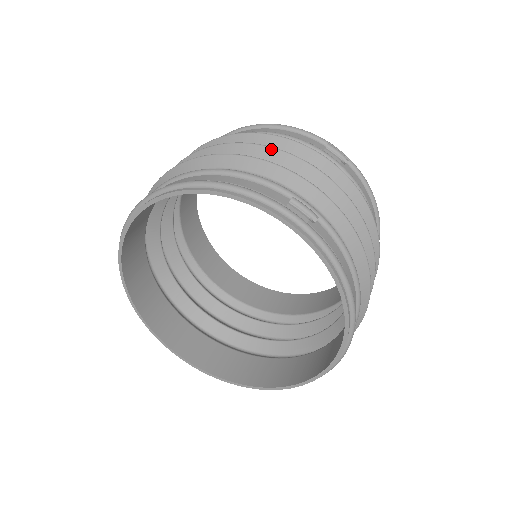
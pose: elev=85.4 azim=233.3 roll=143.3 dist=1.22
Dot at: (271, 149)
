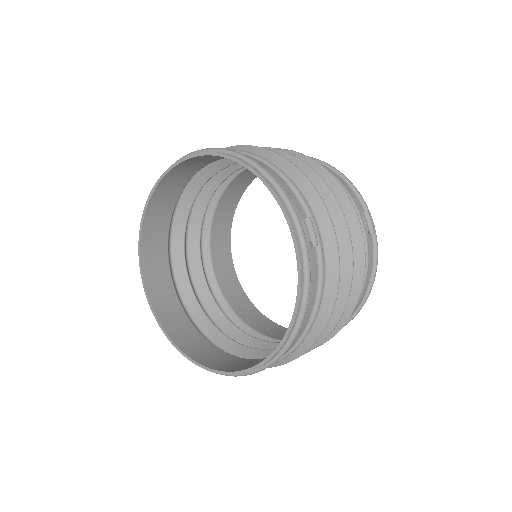
Dot at: (322, 180)
